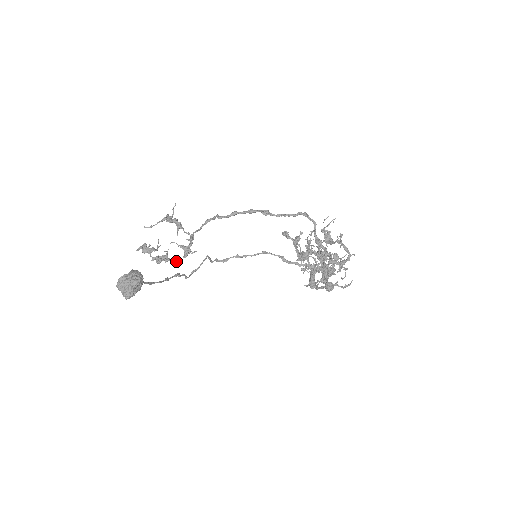
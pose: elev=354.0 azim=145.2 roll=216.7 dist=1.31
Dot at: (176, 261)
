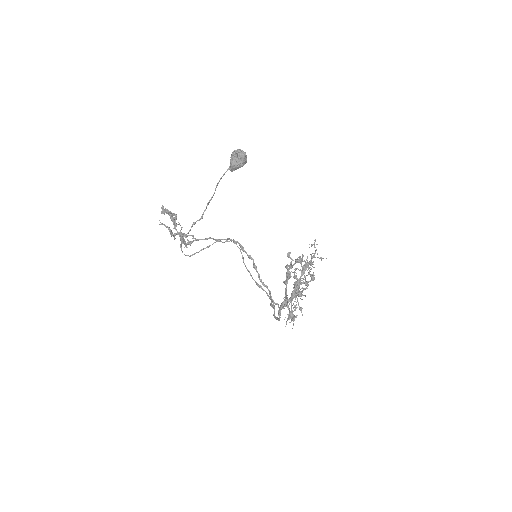
Dot at: occluded
